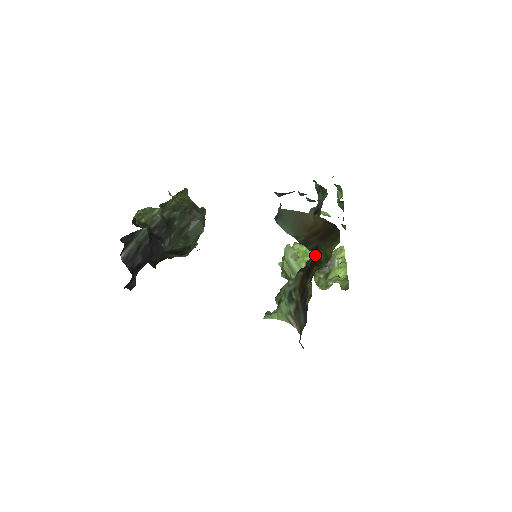
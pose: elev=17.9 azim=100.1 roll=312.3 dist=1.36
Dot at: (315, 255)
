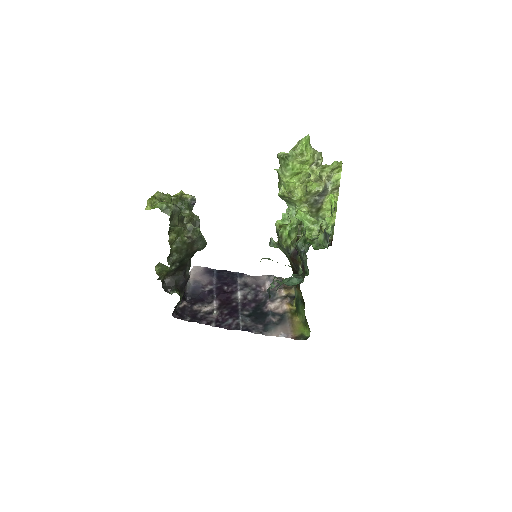
Dot at: occluded
